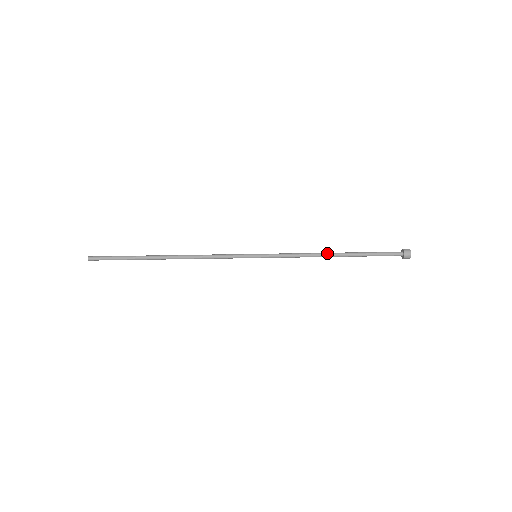
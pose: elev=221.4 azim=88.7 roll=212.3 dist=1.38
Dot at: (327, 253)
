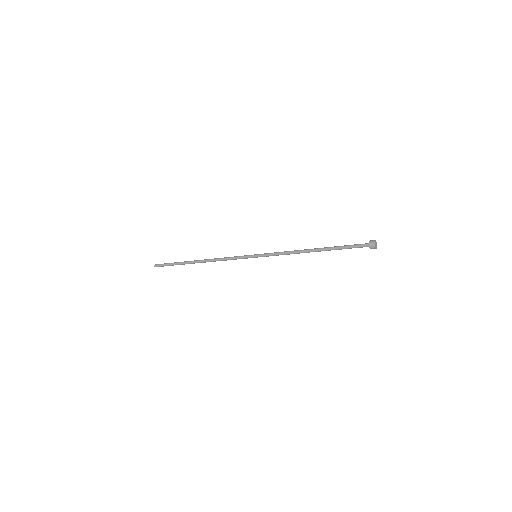
Dot at: (307, 251)
